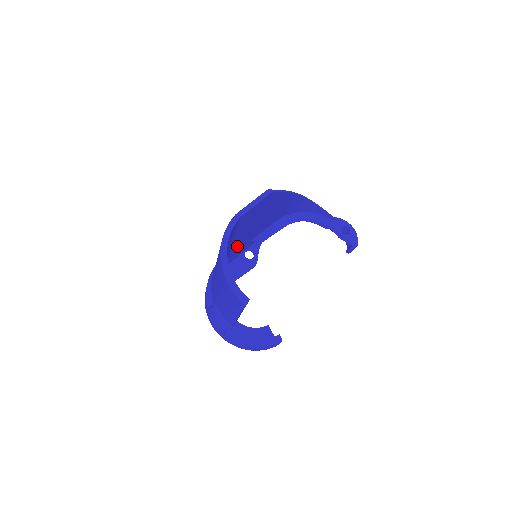
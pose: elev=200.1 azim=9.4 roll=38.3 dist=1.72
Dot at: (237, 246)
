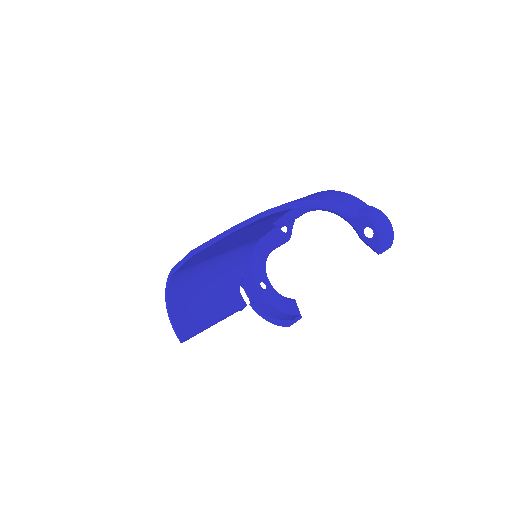
Dot at: (241, 243)
